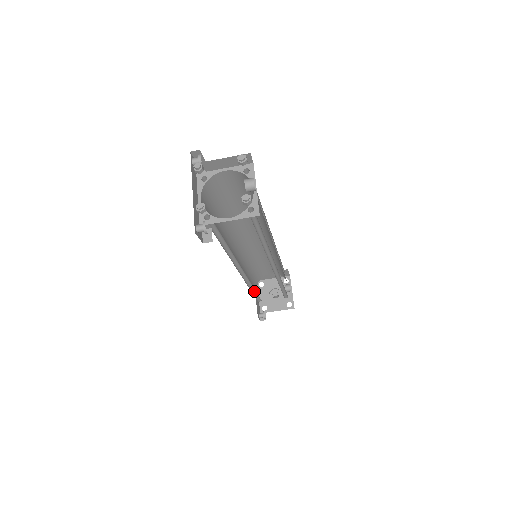
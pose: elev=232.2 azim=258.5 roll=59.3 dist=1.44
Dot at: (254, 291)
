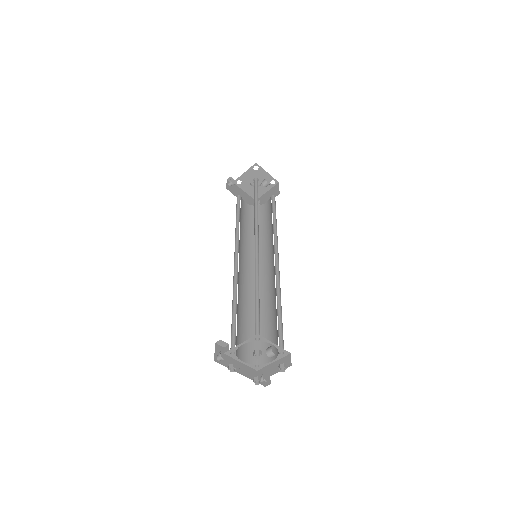
Dot at: occluded
